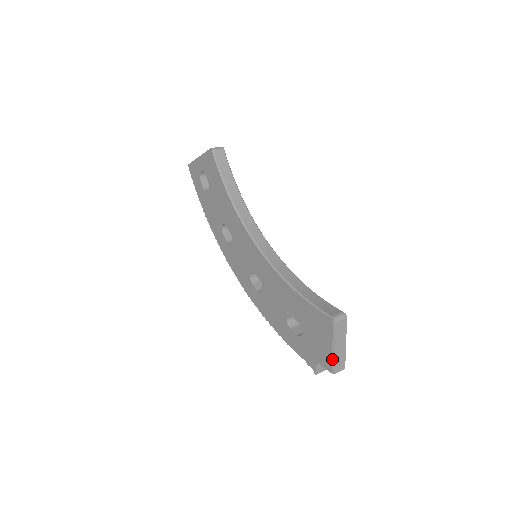
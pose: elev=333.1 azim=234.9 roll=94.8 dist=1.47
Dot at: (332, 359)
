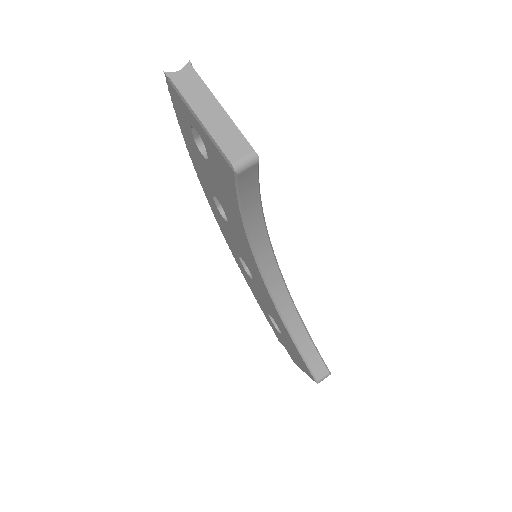
Dot at: (300, 368)
